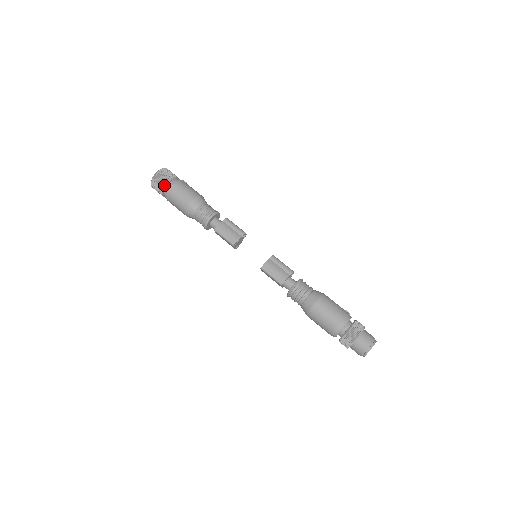
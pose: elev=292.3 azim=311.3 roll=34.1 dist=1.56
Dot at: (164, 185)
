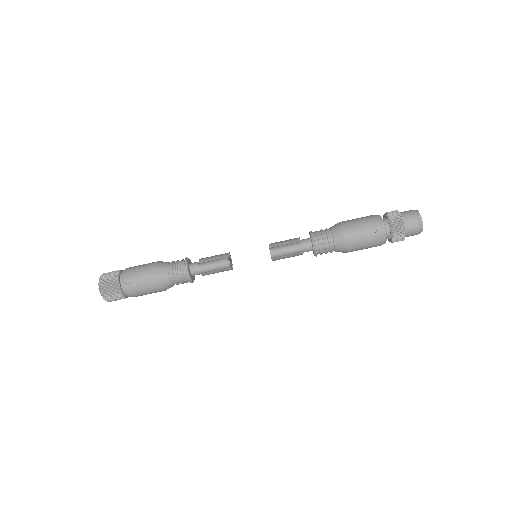
Dot at: occluded
